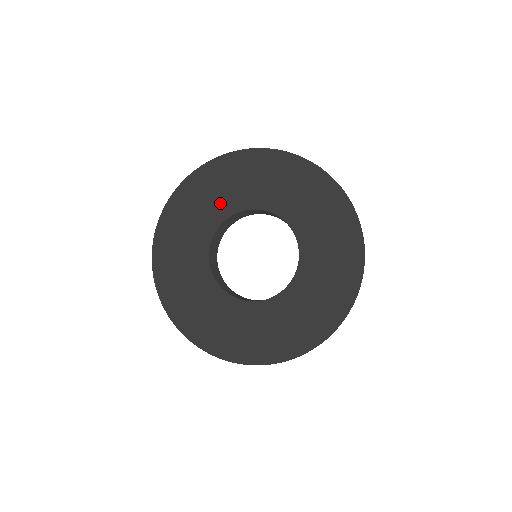
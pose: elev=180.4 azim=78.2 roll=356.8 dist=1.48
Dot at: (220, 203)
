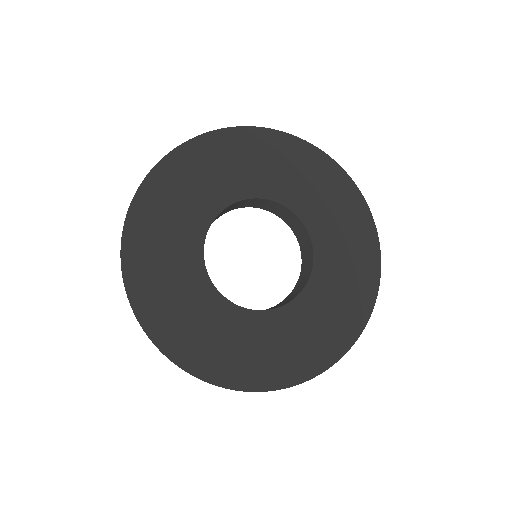
Dot at: (231, 181)
